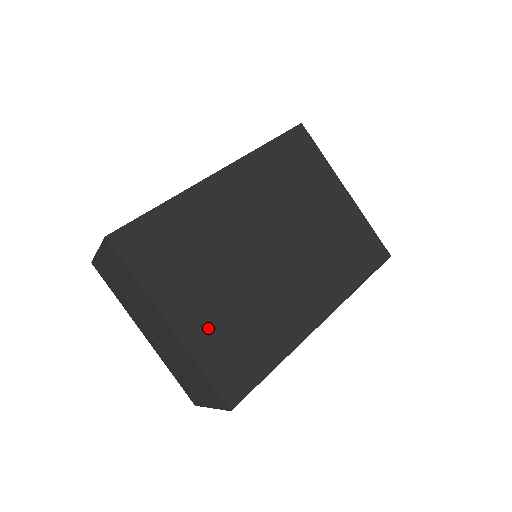
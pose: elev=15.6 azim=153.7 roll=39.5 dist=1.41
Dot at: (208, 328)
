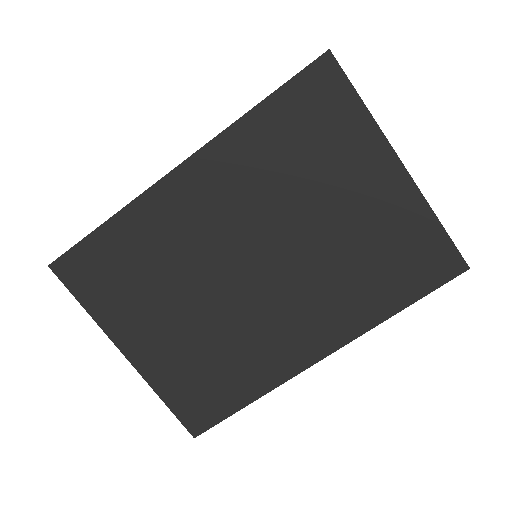
Dot at: (168, 360)
